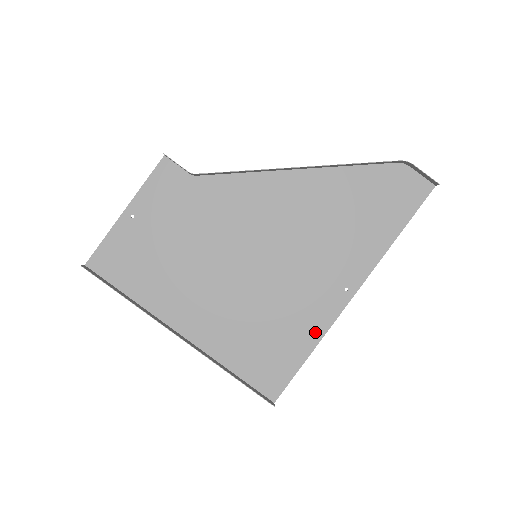
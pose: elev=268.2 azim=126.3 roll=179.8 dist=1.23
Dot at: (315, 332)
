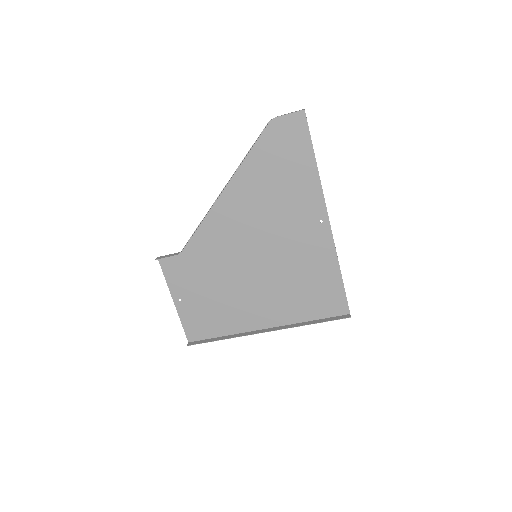
Dot at: (330, 260)
